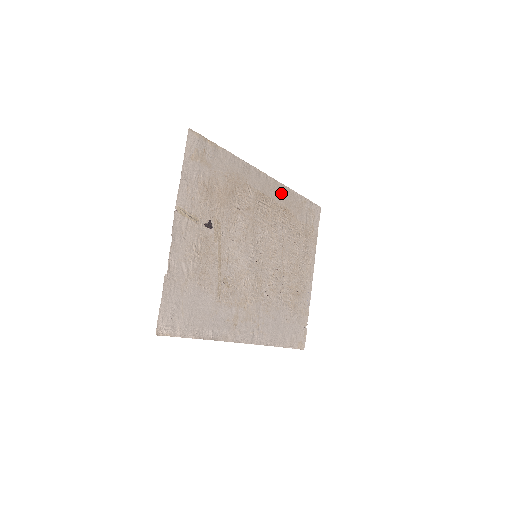
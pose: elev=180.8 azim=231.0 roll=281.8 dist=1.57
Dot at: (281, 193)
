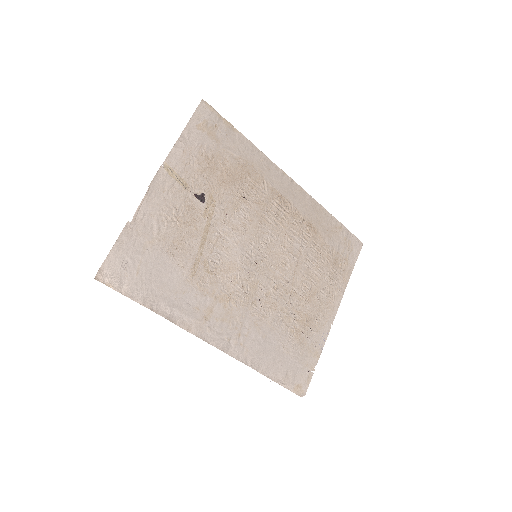
Dot at: (308, 206)
